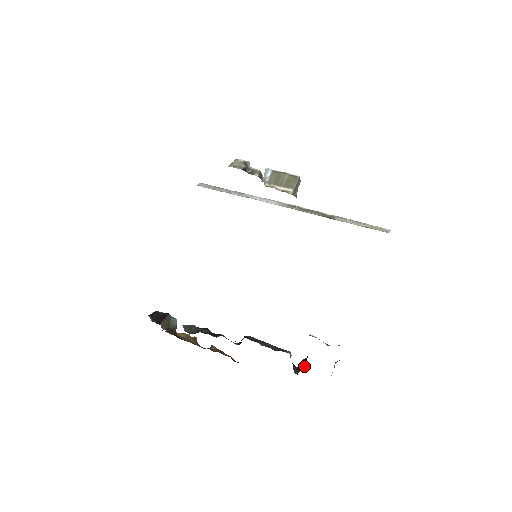
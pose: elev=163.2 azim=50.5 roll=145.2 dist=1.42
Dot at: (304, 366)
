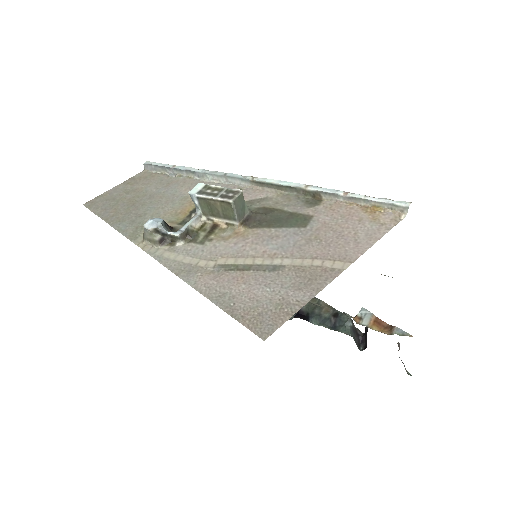
Dot at: (366, 345)
